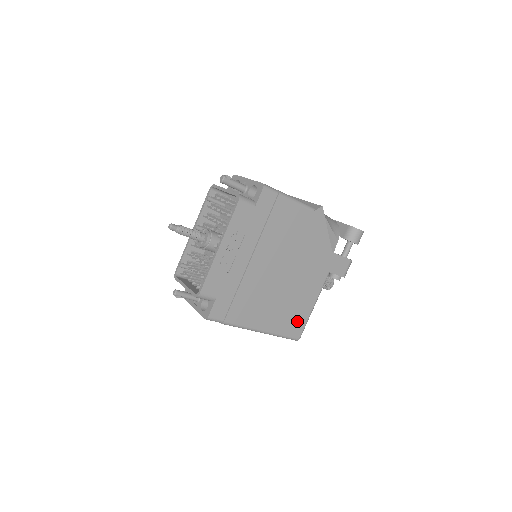
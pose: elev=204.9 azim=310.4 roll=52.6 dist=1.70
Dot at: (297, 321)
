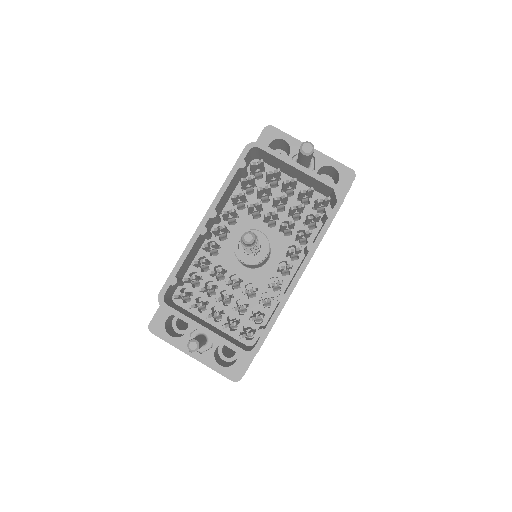
Dot at: occluded
